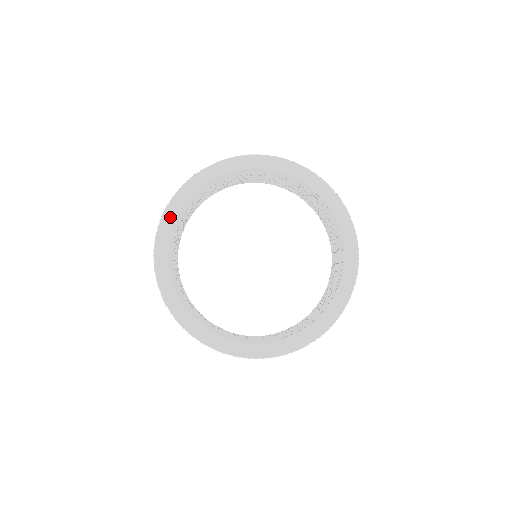
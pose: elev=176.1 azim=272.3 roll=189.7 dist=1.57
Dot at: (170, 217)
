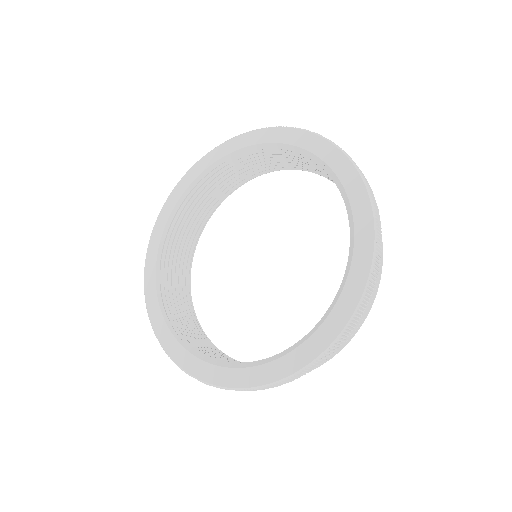
Dot at: (156, 235)
